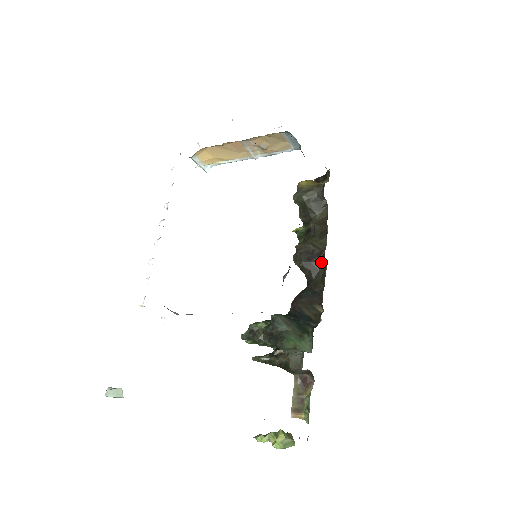
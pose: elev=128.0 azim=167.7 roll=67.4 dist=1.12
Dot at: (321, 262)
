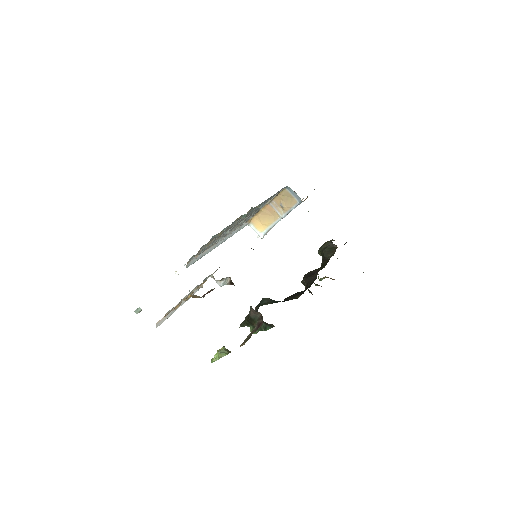
Dot at: (316, 276)
